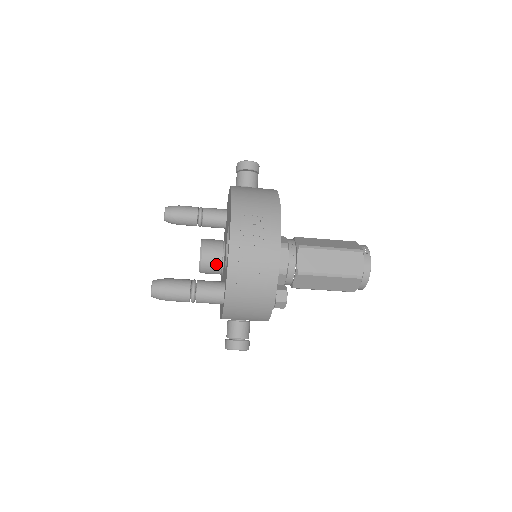
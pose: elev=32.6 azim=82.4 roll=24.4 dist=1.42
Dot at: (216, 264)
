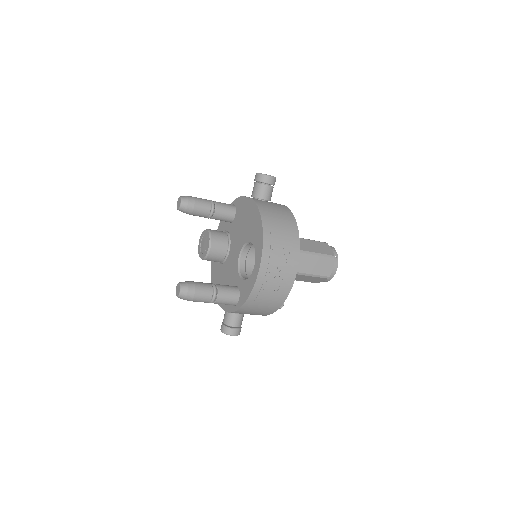
Dot at: (220, 257)
